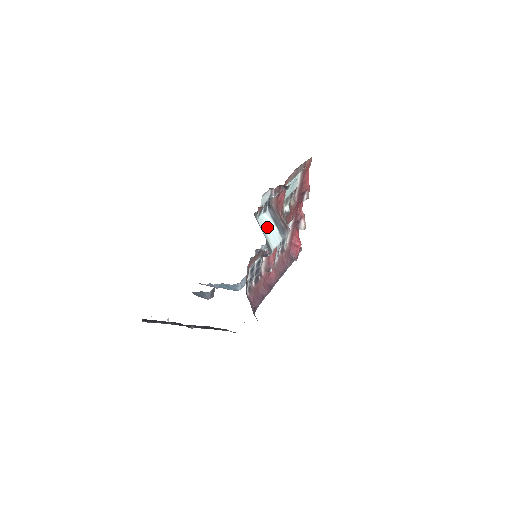
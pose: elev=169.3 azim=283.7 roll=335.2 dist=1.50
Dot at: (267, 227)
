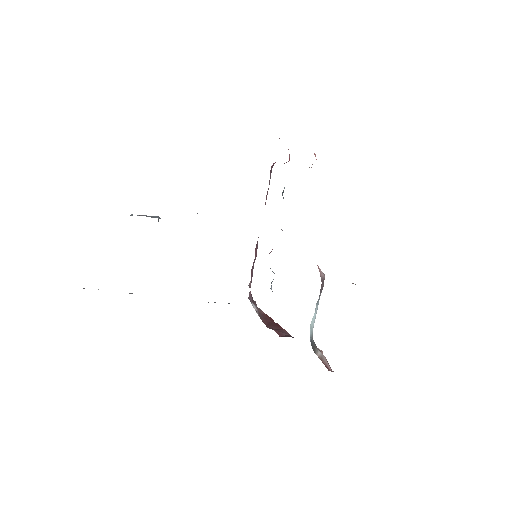
Dot at: occluded
